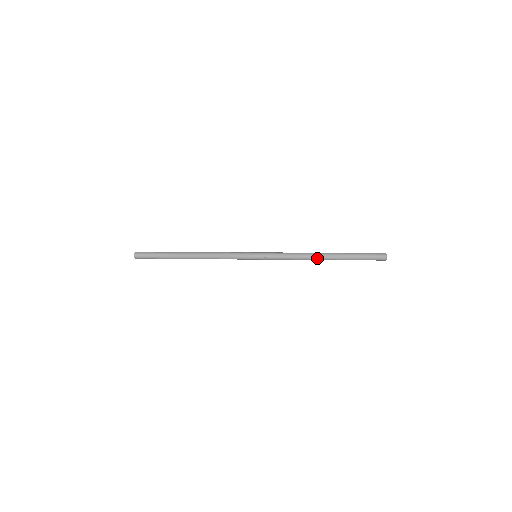
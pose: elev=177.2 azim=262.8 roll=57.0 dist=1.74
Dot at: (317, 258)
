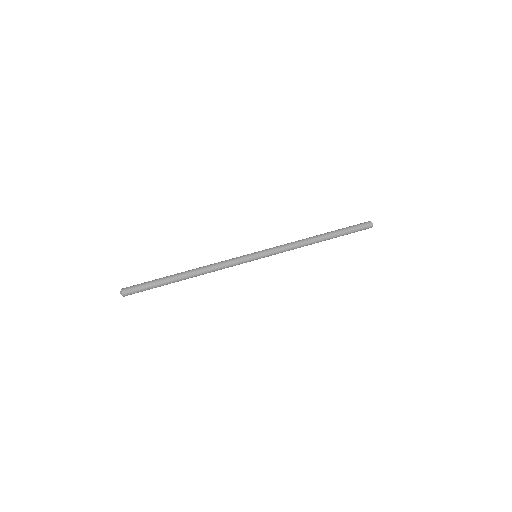
Dot at: occluded
